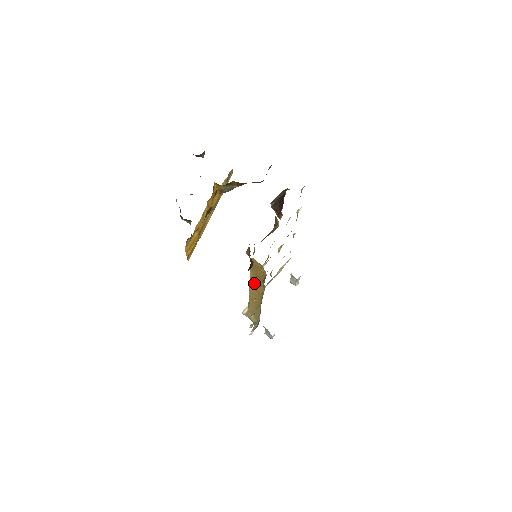
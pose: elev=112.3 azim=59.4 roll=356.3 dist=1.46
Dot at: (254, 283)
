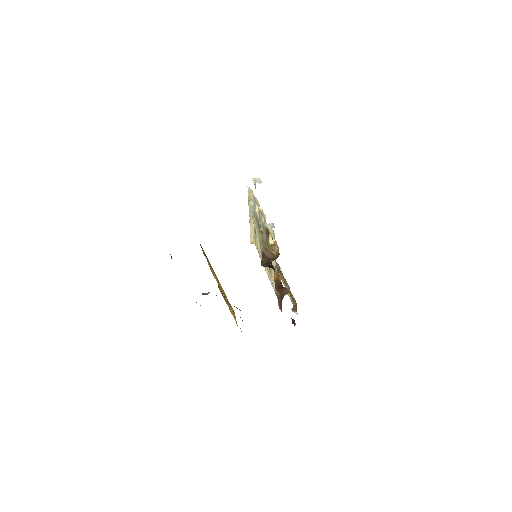
Dot at: (294, 311)
